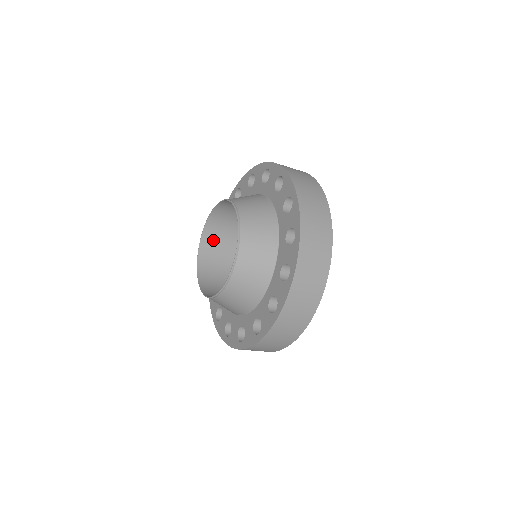
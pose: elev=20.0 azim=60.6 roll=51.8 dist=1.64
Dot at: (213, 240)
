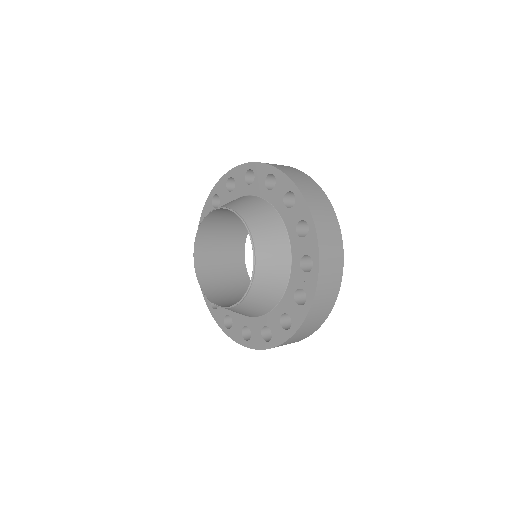
Dot at: (205, 251)
